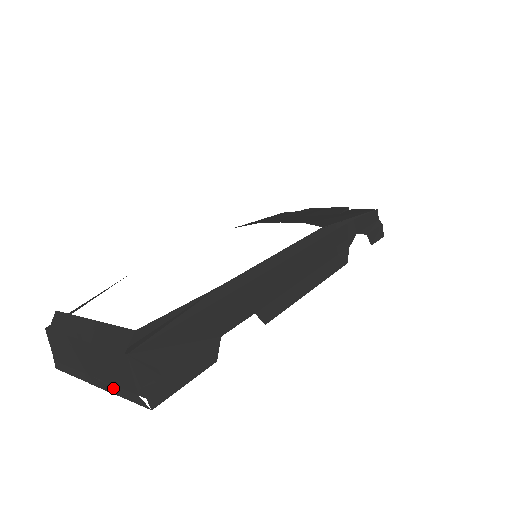
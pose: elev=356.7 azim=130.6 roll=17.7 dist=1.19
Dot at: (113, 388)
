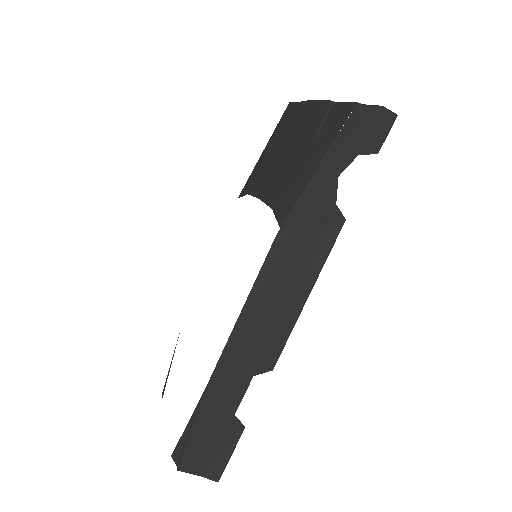
Dot at: occluded
